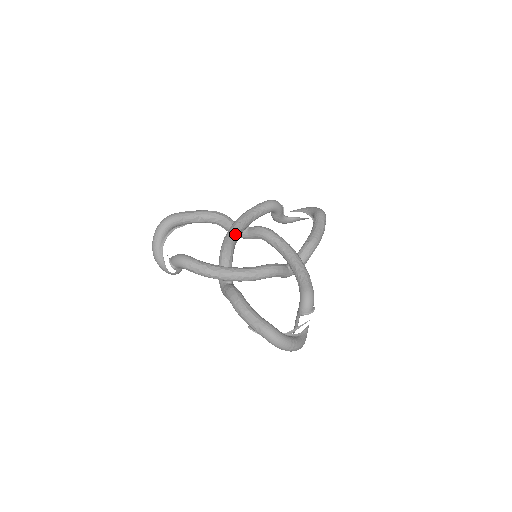
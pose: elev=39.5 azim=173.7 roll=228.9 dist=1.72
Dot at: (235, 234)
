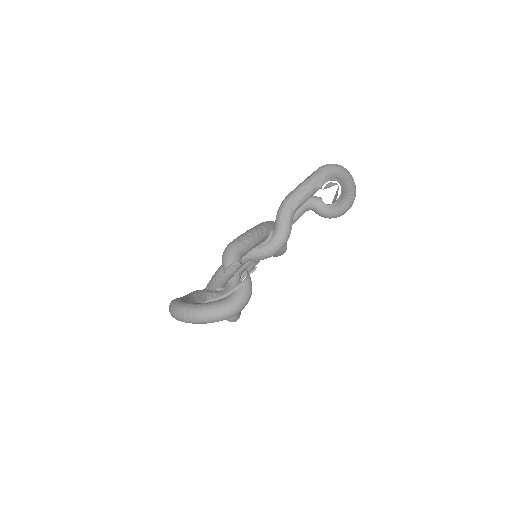
Dot at: occluded
